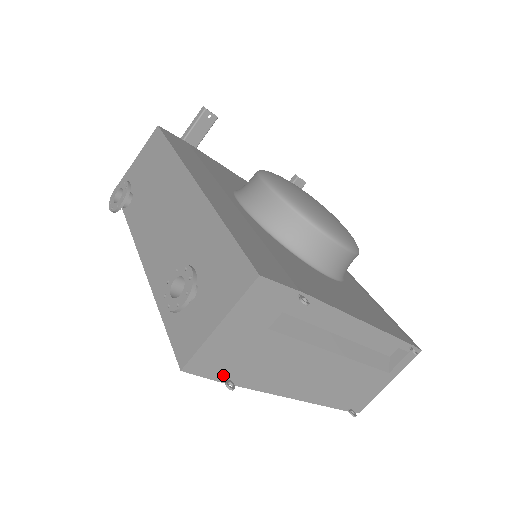
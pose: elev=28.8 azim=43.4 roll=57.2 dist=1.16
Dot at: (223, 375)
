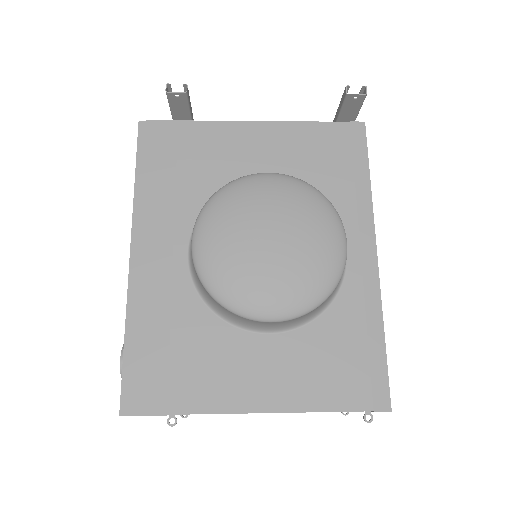
Dot at: occluded
